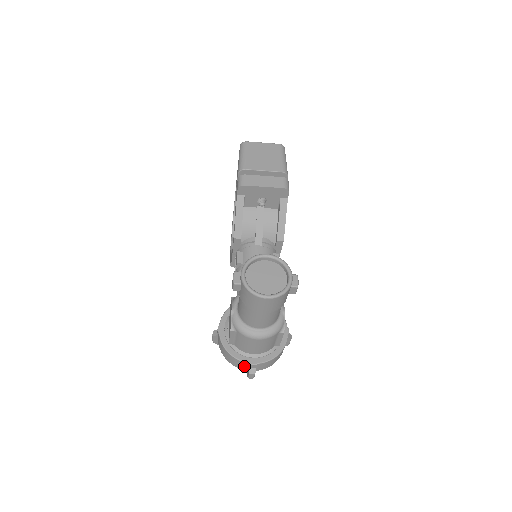
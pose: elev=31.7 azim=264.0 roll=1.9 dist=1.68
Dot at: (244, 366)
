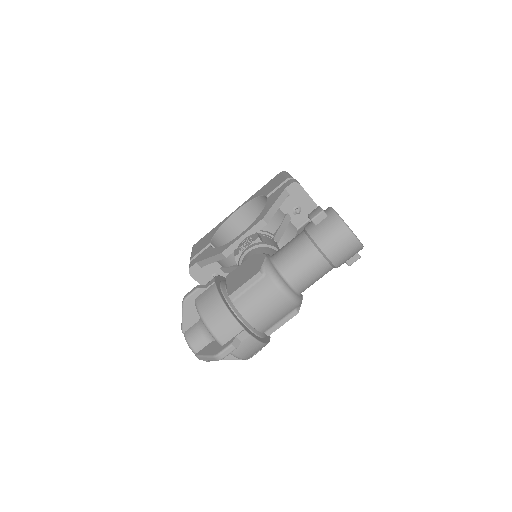
Dot at: (229, 332)
